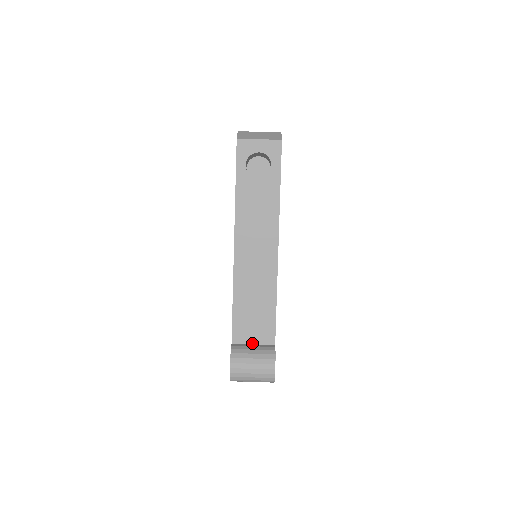
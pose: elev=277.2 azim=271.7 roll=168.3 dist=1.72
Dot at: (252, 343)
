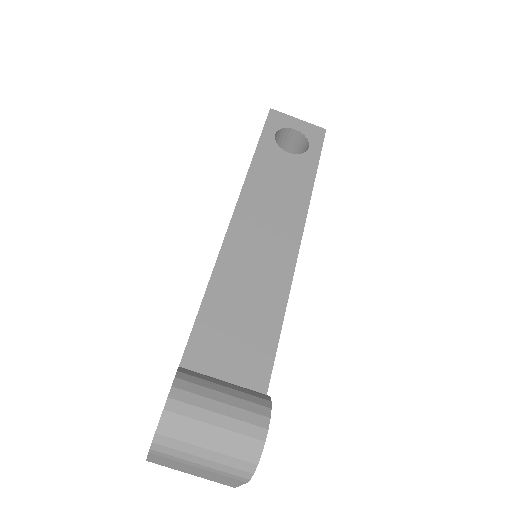
Dot at: (221, 379)
